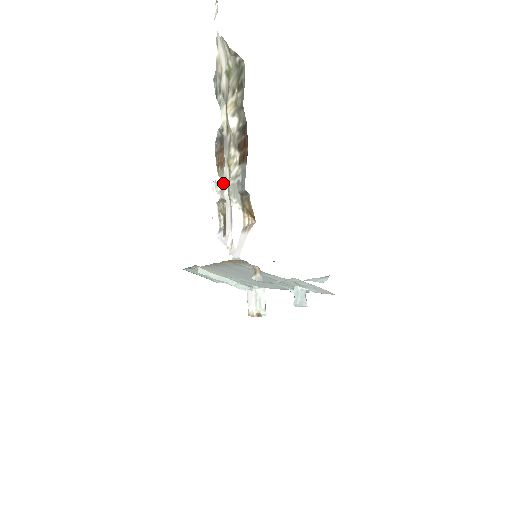
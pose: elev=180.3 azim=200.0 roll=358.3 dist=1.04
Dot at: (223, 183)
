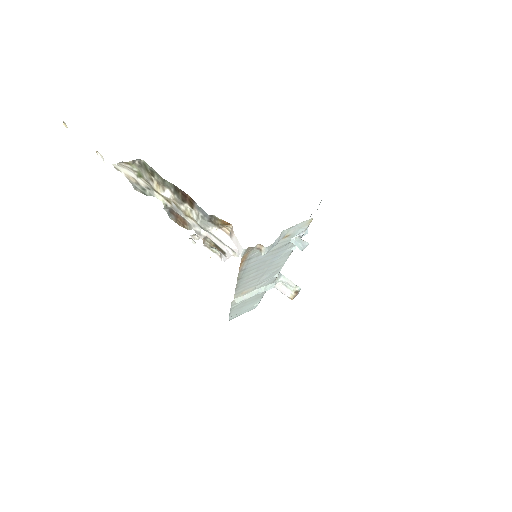
Dot at: (195, 229)
